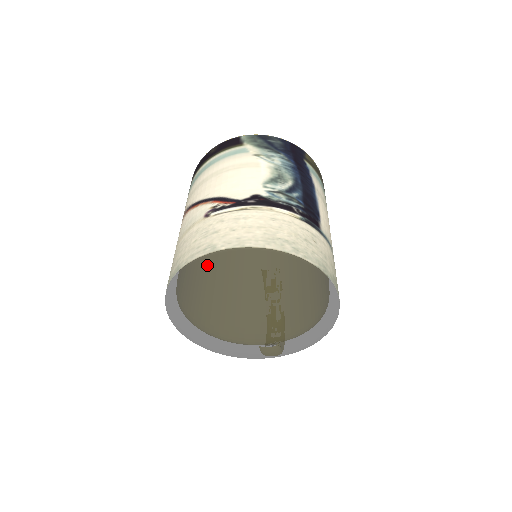
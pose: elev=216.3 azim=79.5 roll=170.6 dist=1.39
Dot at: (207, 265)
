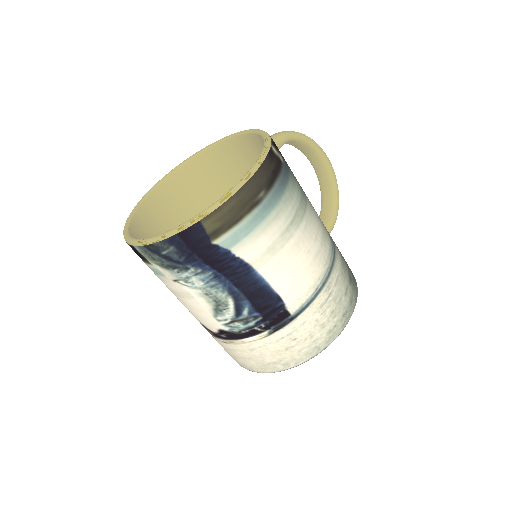
Dot at: occluded
